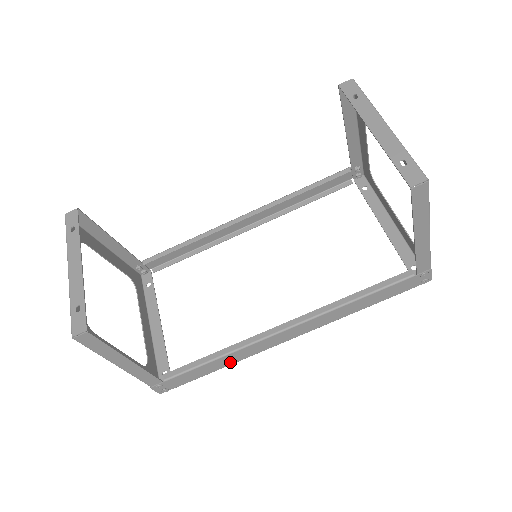
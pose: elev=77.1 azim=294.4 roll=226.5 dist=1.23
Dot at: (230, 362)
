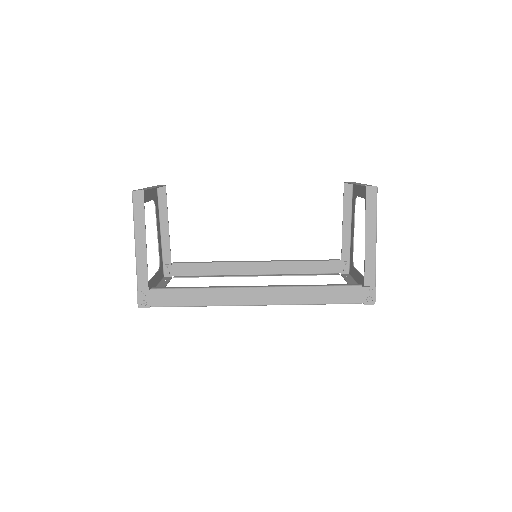
Dot at: (203, 302)
